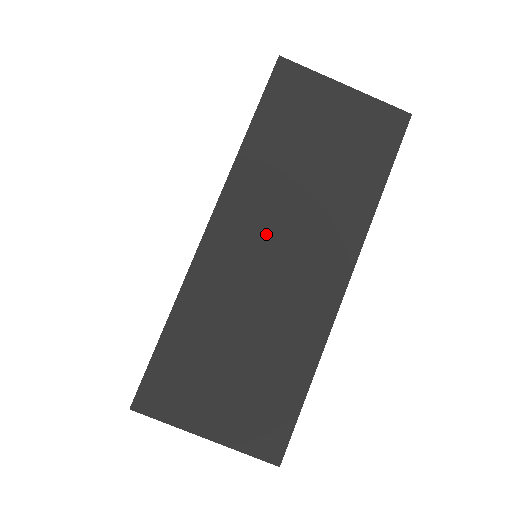
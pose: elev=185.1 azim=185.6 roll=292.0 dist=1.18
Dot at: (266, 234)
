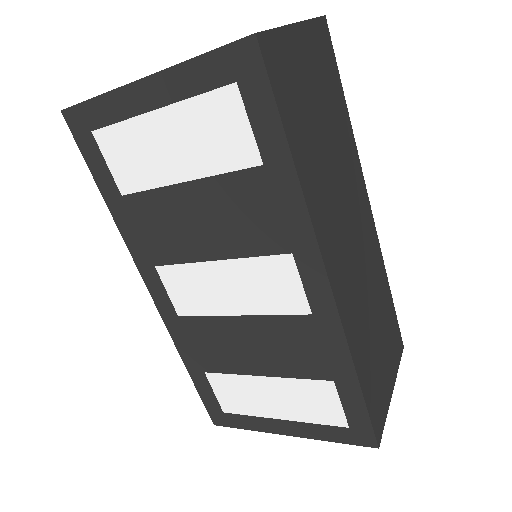
Dot at: (345, 238)
